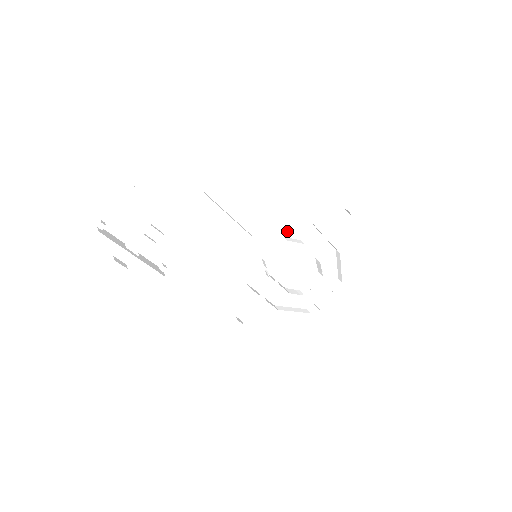
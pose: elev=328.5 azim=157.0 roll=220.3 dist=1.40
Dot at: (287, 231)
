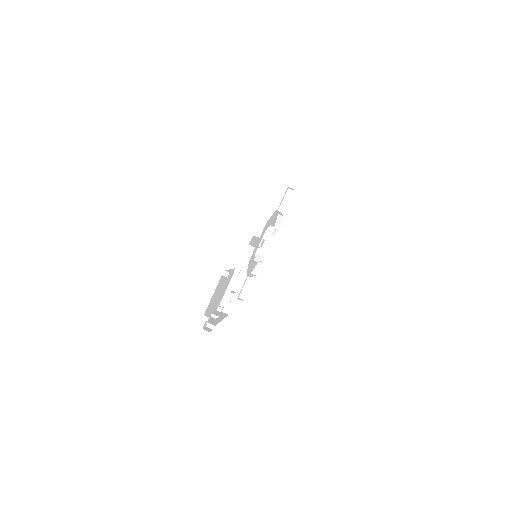
Dot at: (267, 226)
